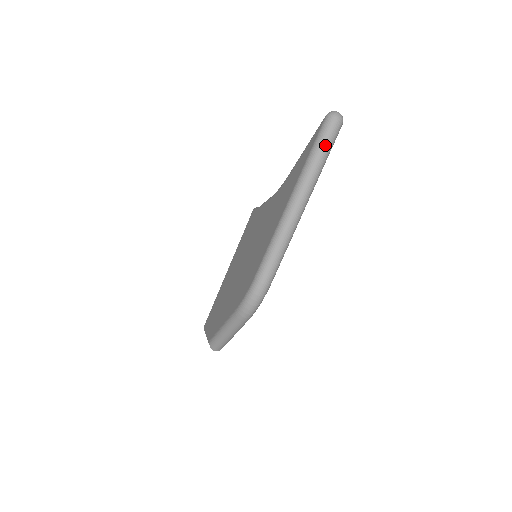
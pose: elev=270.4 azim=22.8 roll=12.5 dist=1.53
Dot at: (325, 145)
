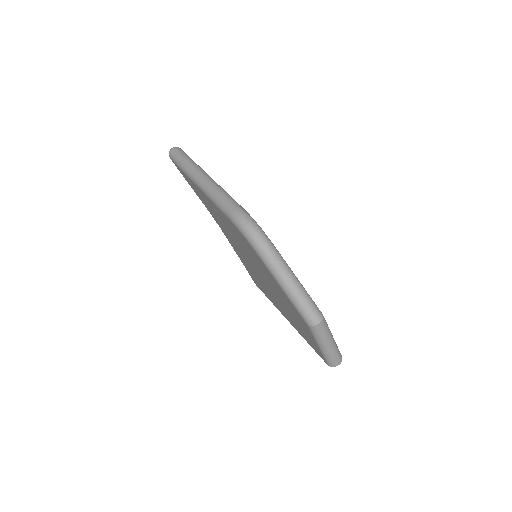
Dot at: (180, 157)
